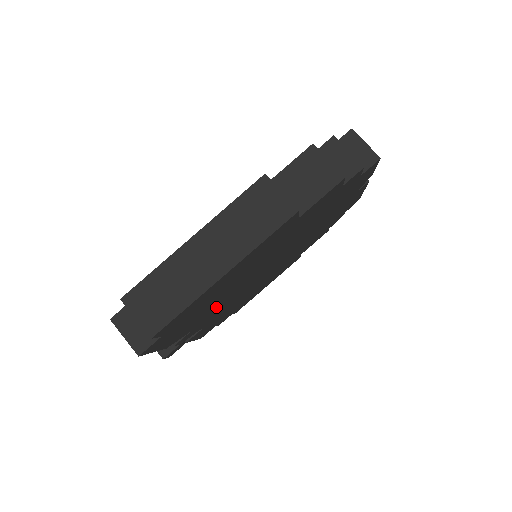
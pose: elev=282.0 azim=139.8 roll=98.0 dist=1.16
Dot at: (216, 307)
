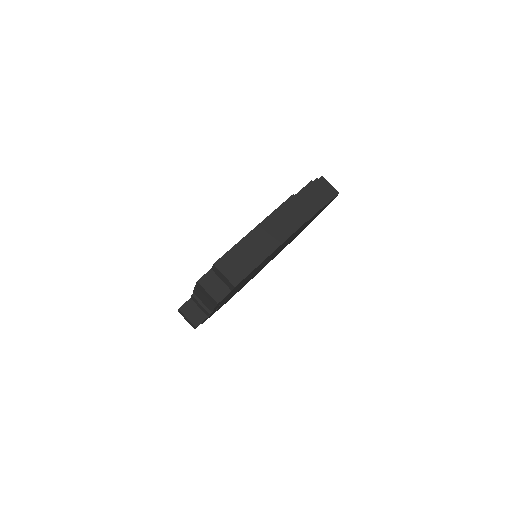
Dot at: occluded
